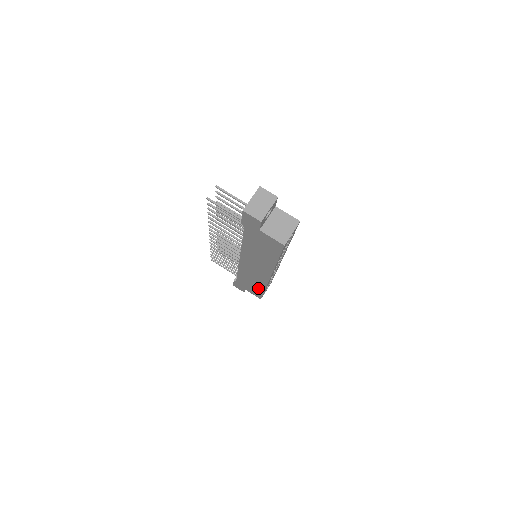
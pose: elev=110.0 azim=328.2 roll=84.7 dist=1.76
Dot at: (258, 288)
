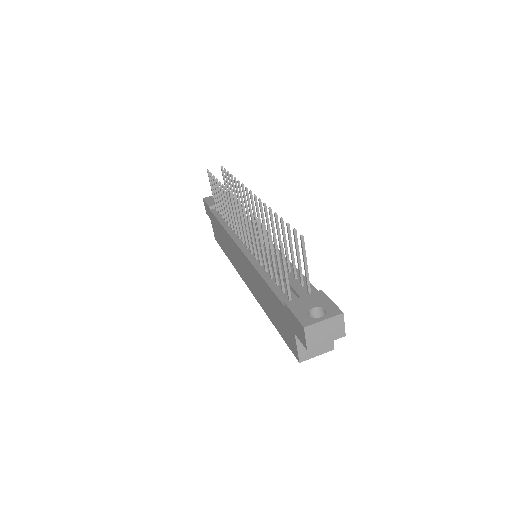
Dot at: (225, 248)
